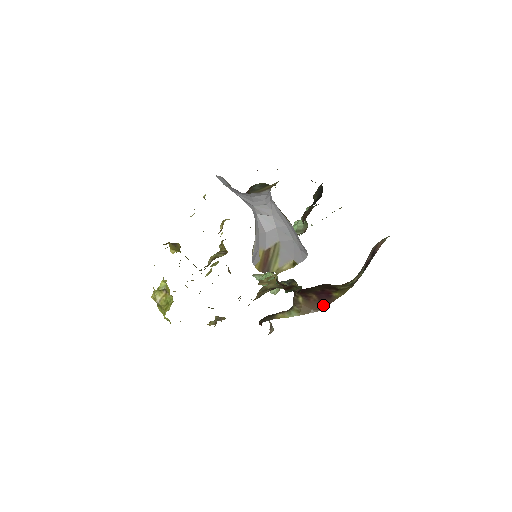
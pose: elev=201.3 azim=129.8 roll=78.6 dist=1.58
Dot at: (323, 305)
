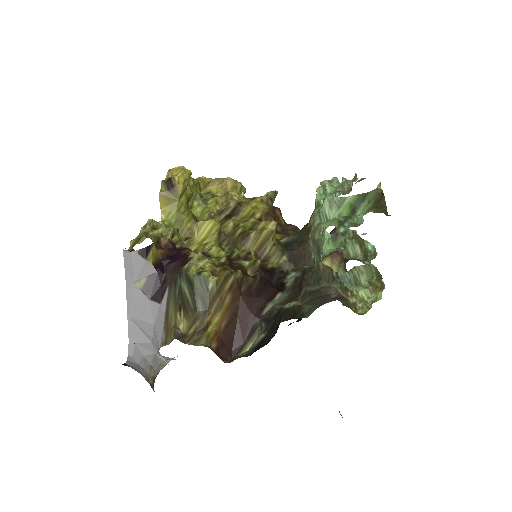
Dot at: occluded
